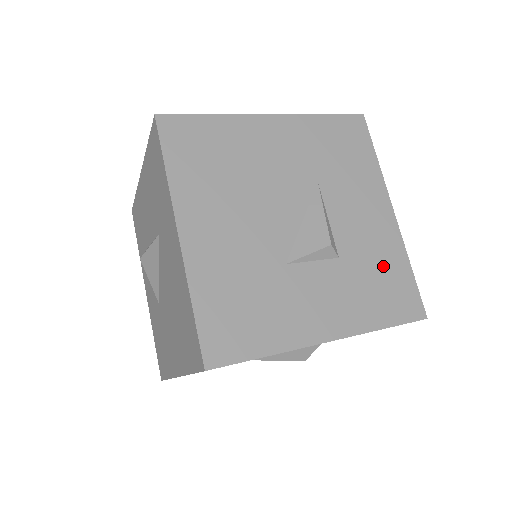
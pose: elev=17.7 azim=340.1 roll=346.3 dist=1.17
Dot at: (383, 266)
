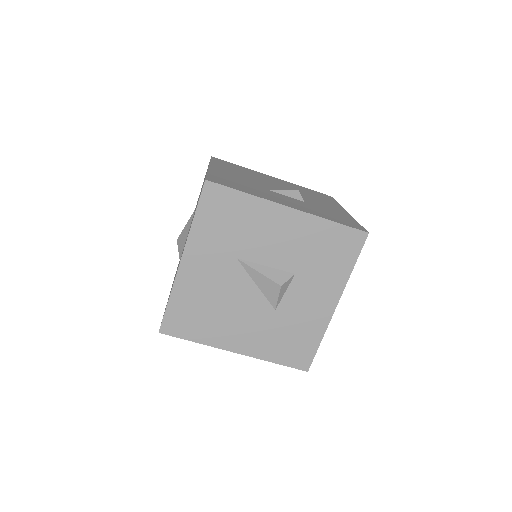
Dot at: (336, 214)
